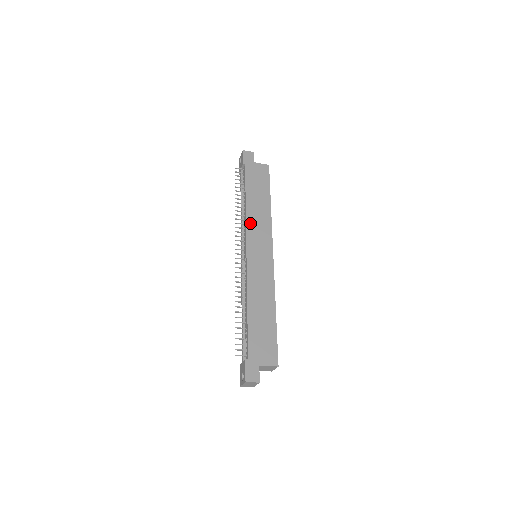
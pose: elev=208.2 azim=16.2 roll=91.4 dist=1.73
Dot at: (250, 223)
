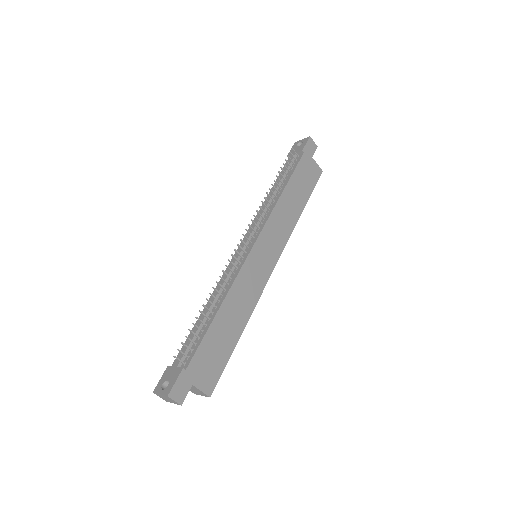
Dot at: (274, 218)
